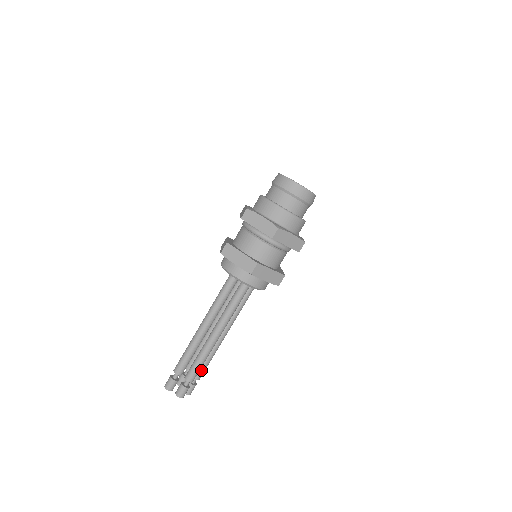
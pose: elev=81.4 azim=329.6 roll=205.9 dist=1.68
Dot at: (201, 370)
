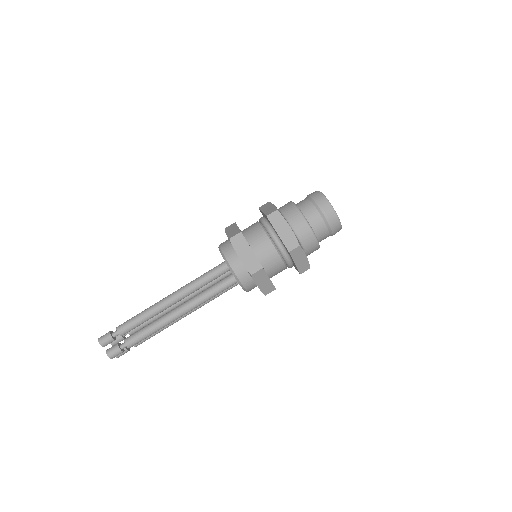
Dot at: occluded
